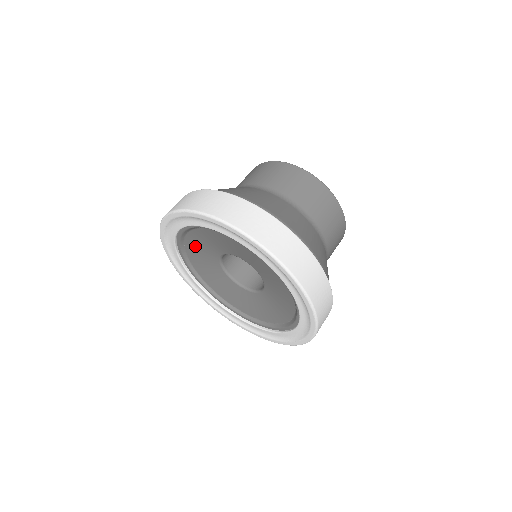
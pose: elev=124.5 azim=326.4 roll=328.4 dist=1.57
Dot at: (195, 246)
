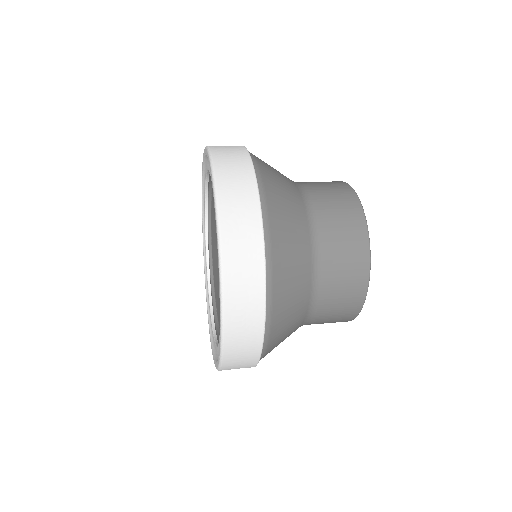
Dot at: (215, 237)
